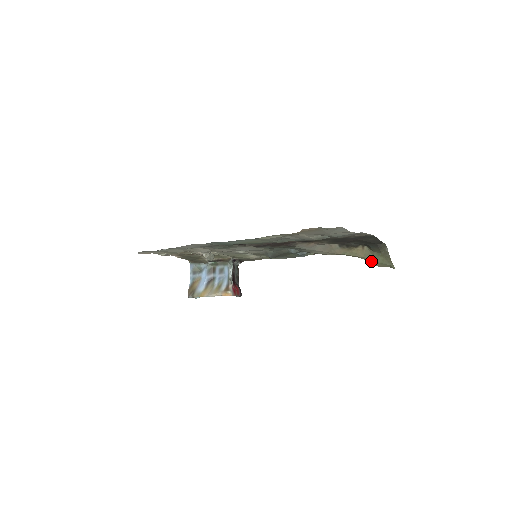
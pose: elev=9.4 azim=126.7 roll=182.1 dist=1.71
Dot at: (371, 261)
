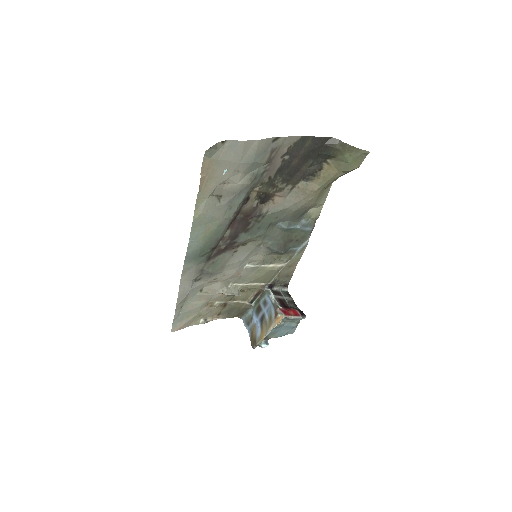
Dot at: (346, 168)
